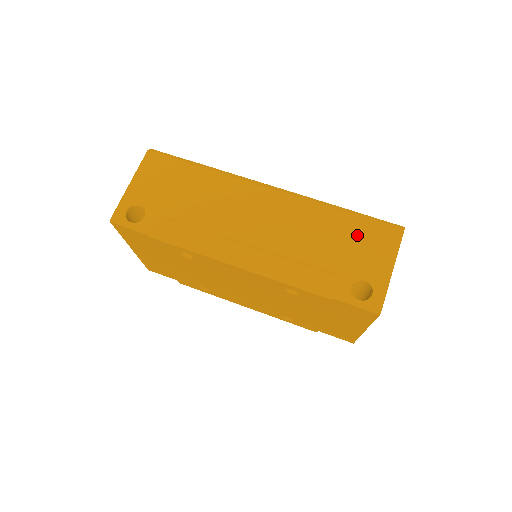
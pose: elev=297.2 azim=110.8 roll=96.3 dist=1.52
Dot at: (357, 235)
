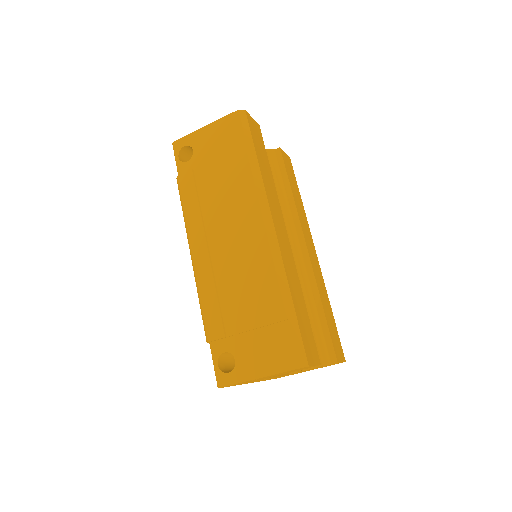
Dot at: (270, 329)
